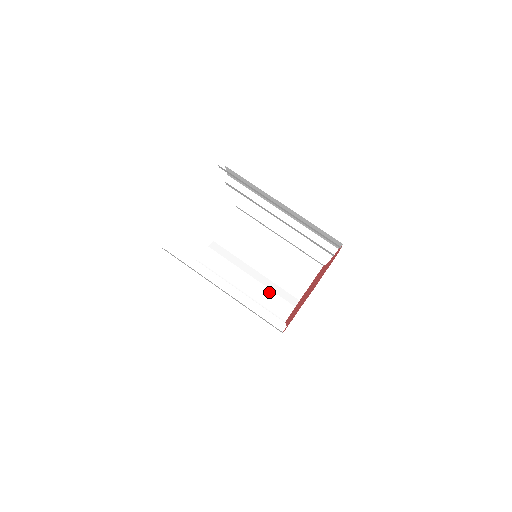
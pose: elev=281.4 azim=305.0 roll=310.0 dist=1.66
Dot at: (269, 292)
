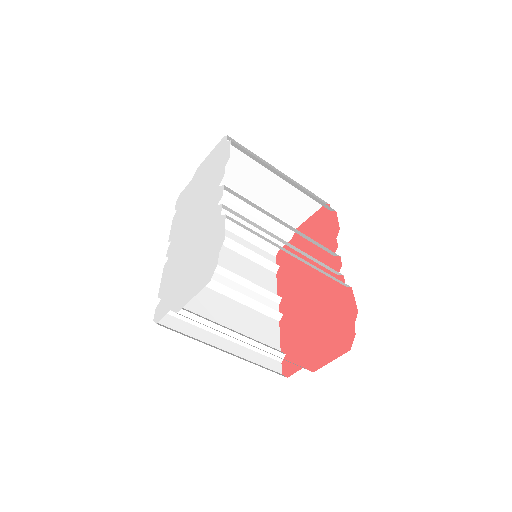
Dot at: (264, 226)
